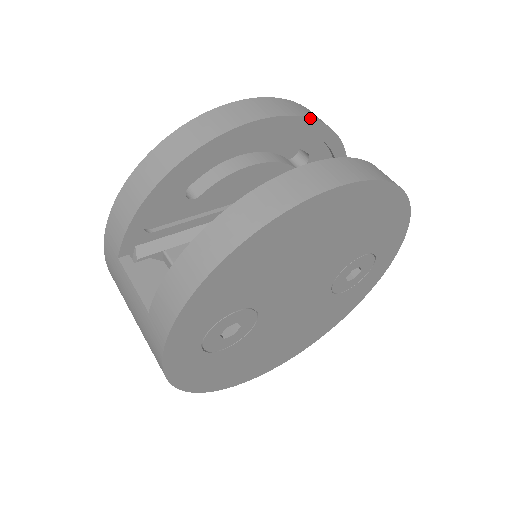
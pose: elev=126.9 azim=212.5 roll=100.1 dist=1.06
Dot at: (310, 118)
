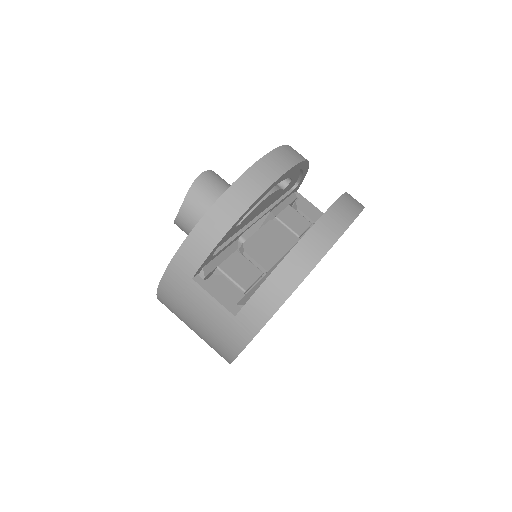
Dot at: (306, 160)
